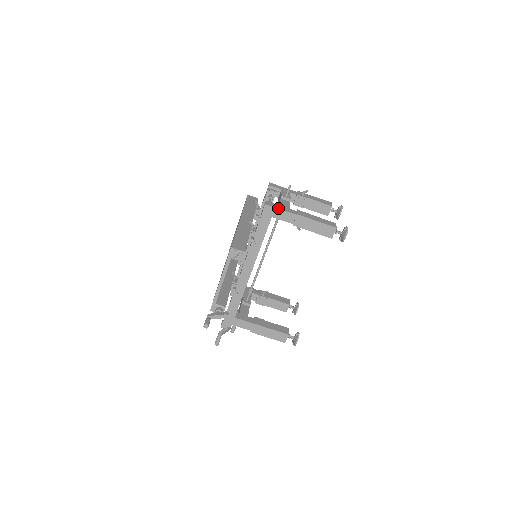
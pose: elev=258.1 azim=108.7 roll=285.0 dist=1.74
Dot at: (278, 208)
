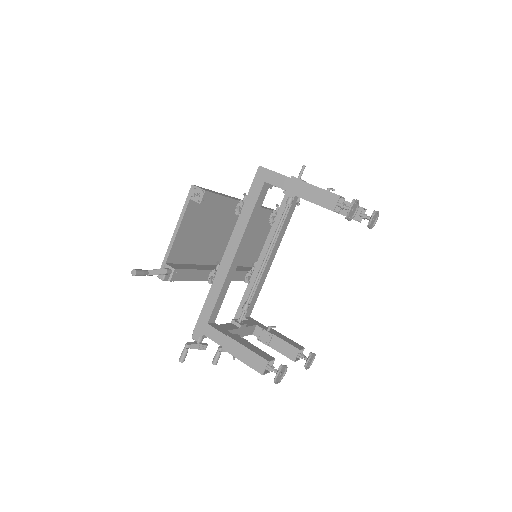
Dot at: occluded
